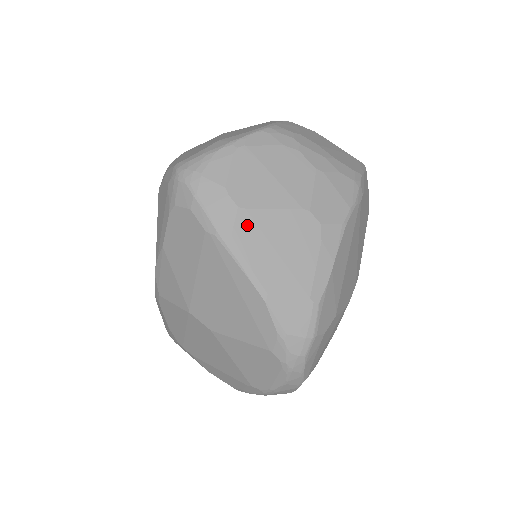
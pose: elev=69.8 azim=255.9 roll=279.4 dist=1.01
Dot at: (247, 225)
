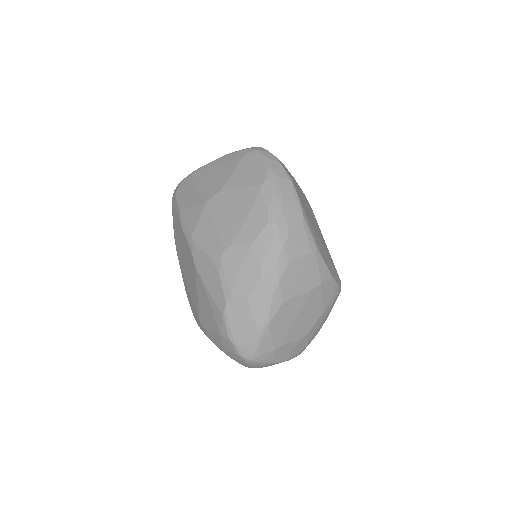
Dot at: occluded
